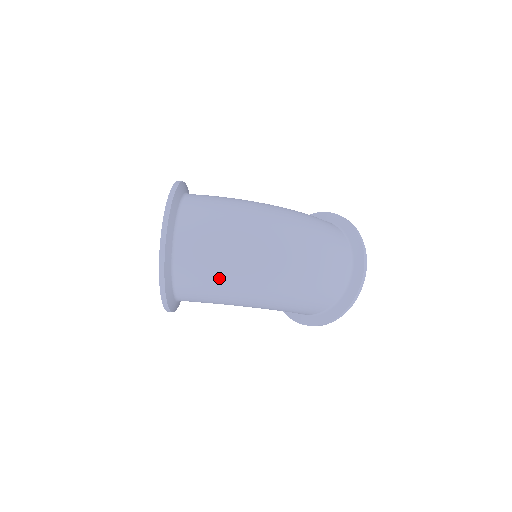
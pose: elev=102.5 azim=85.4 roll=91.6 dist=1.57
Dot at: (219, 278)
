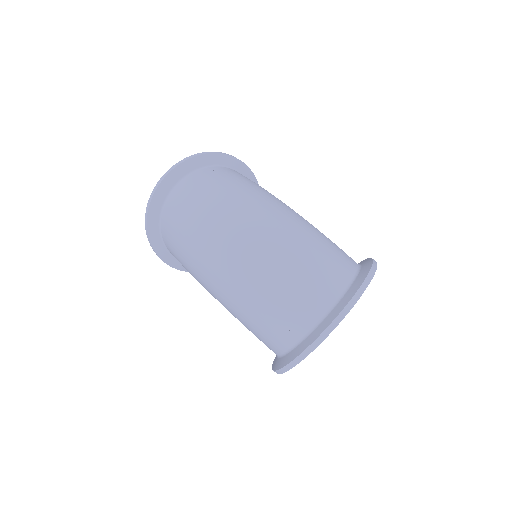
Dot at: (180, 237)
